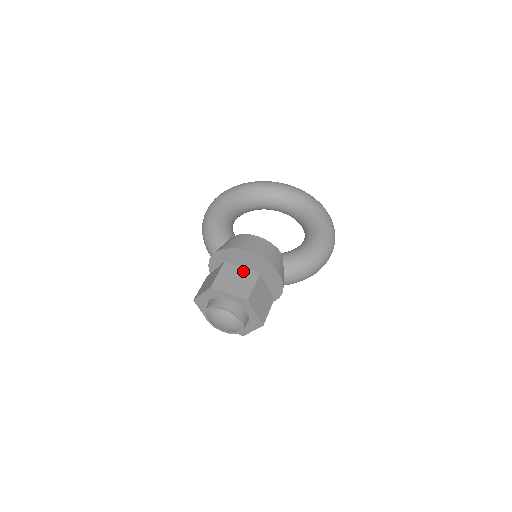
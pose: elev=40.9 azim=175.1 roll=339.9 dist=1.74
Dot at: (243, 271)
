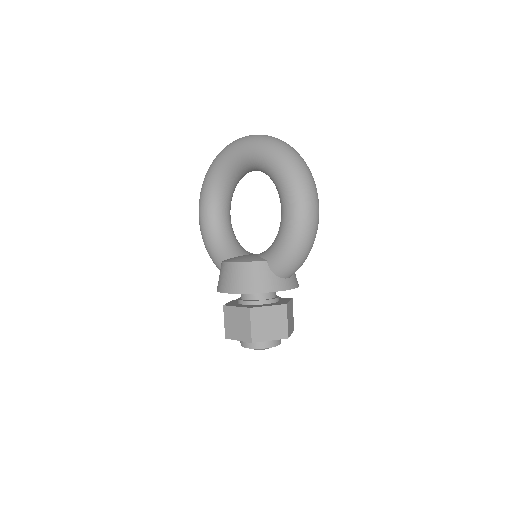
Dot at: (238, 311)
